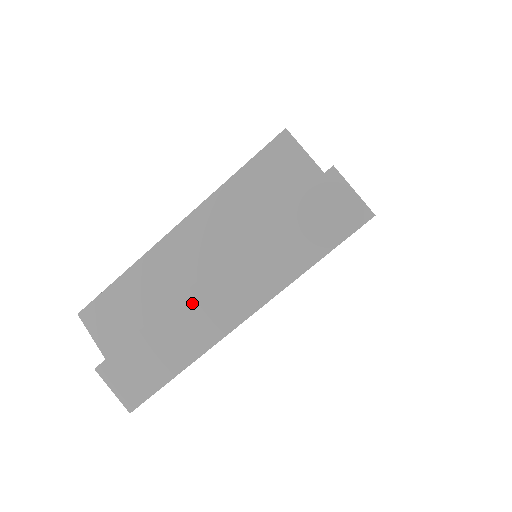
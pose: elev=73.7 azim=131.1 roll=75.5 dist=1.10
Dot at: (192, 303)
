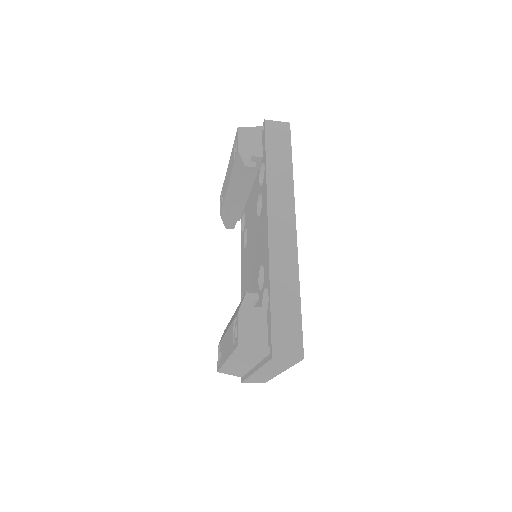
Dot at: (257, 375)
